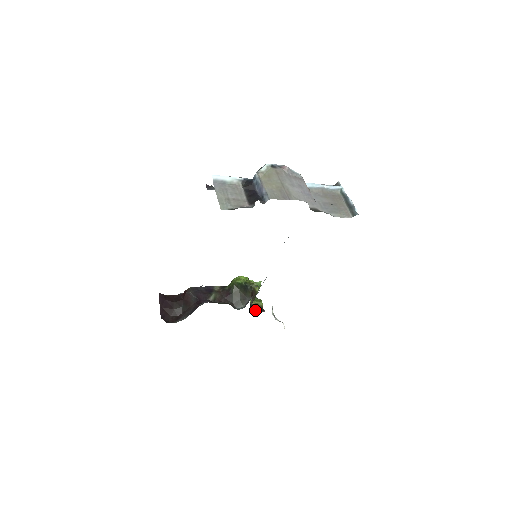
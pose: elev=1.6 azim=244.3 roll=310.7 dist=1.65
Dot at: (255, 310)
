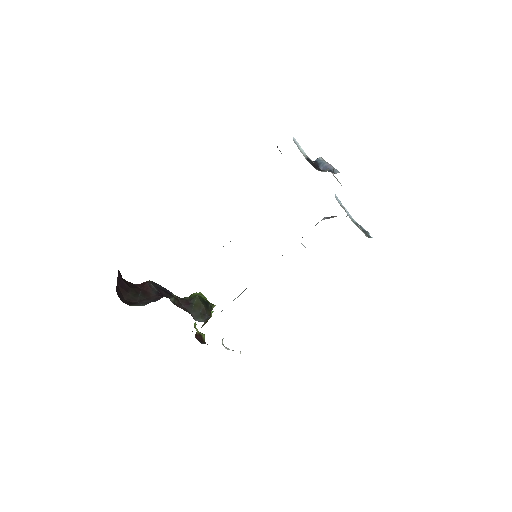
Dot at: (198, 339)
